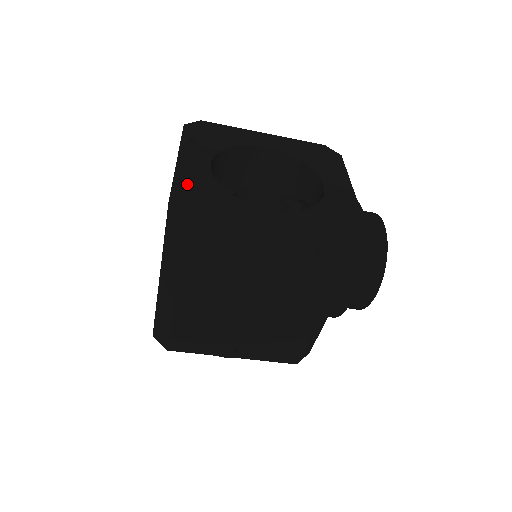
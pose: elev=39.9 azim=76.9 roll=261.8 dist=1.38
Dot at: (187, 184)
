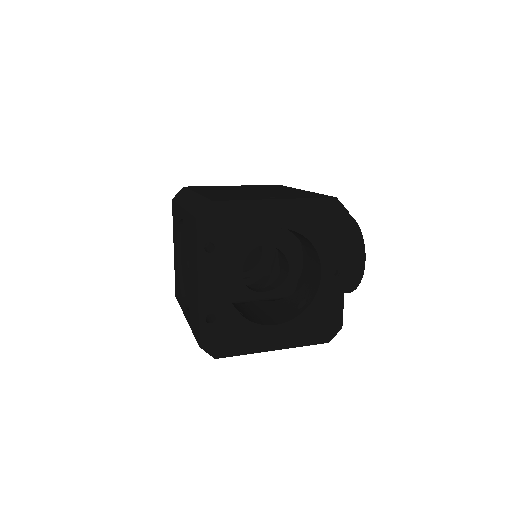
Dot at: (209, 313)
